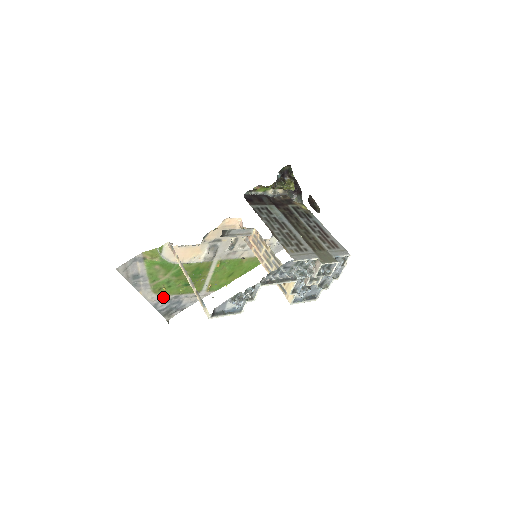
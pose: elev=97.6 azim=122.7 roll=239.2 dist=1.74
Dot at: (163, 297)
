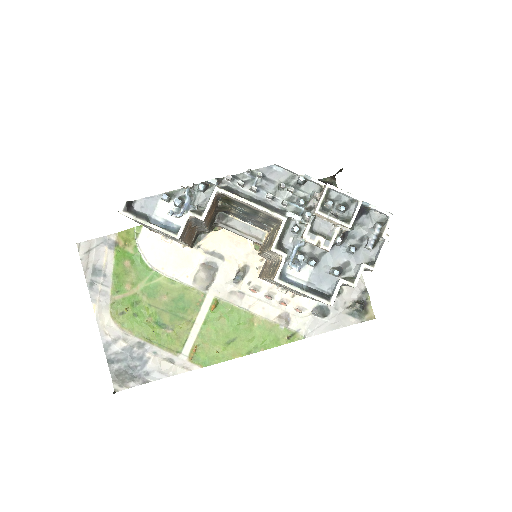
Dot at: (122, 334)
